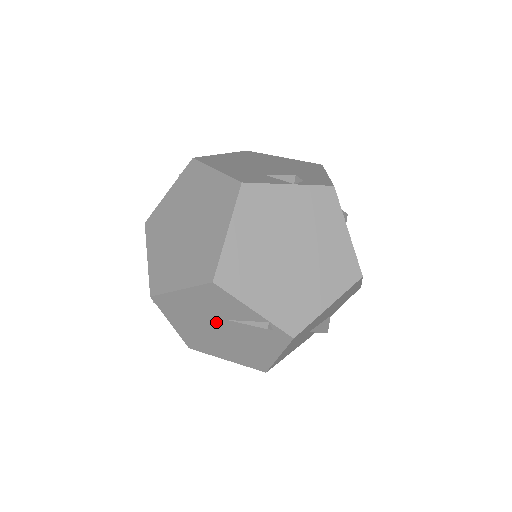
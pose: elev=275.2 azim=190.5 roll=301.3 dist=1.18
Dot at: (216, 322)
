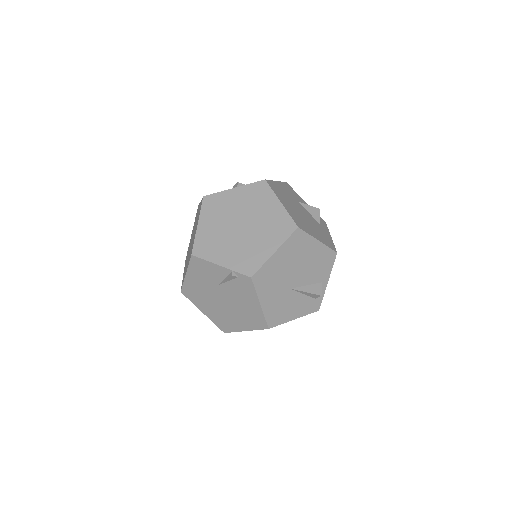
Dot at: (216, 292)
